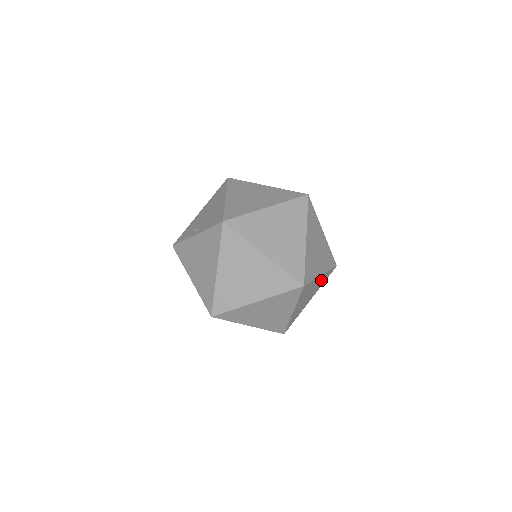
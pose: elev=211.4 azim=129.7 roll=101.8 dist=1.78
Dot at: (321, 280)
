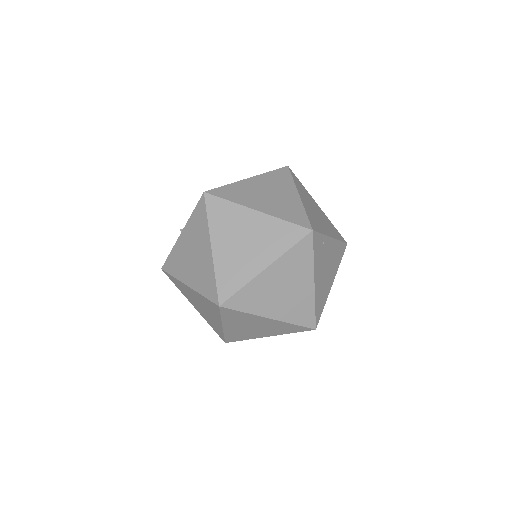
Dot at: (334, 252)
